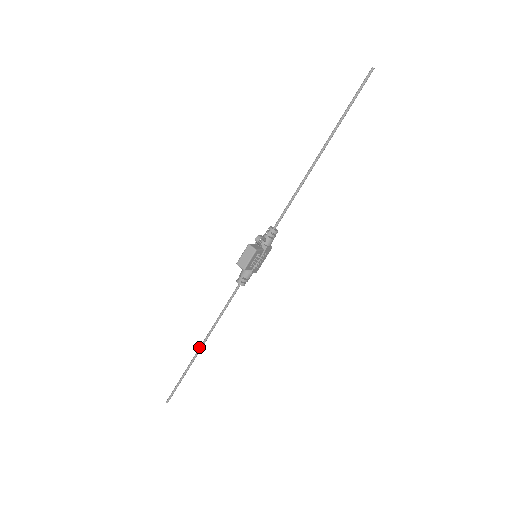
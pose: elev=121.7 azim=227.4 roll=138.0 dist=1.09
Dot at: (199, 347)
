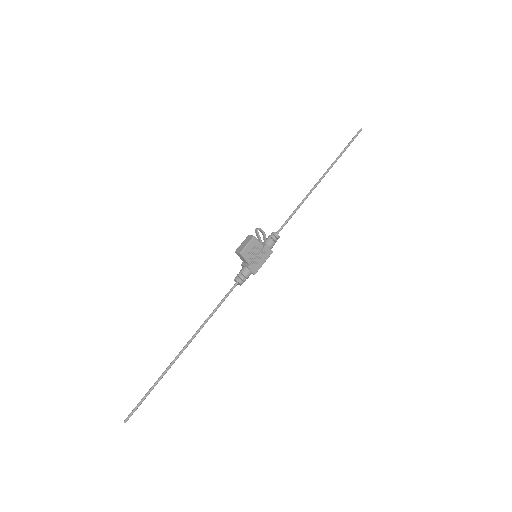
Dot at: (180, 351)
